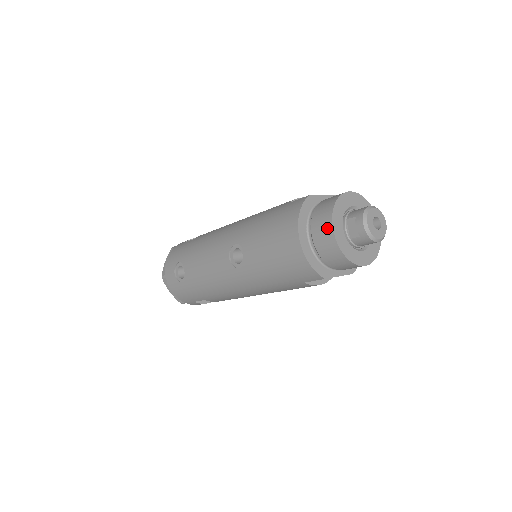
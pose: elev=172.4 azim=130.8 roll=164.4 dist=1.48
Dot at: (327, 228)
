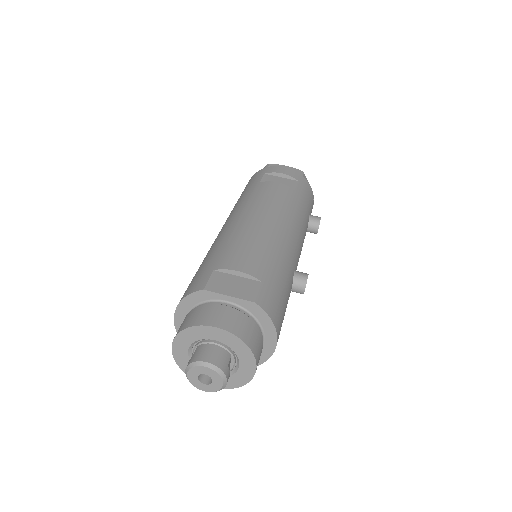
Dot at: occluded
